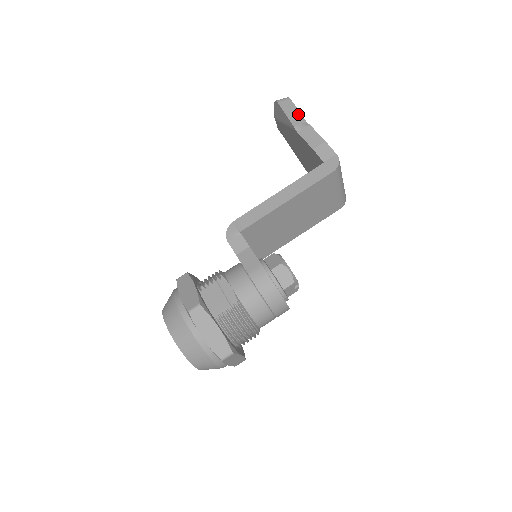
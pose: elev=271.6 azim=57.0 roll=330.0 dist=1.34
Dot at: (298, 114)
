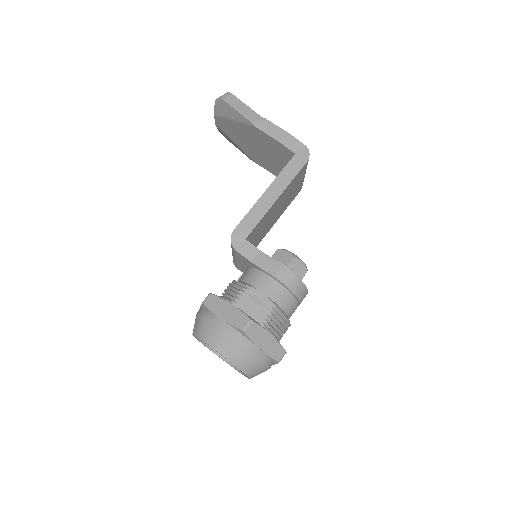
Dot at: (249, 109)
